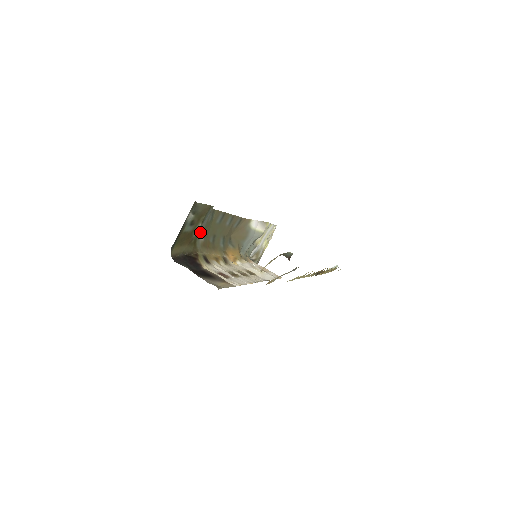
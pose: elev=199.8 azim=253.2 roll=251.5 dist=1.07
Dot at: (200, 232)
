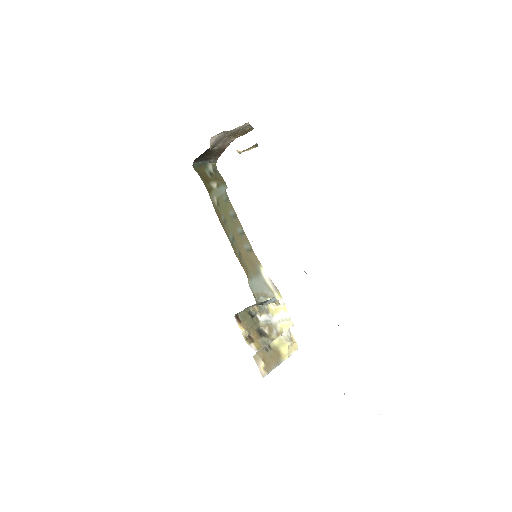
Dot at: (215, 193)
